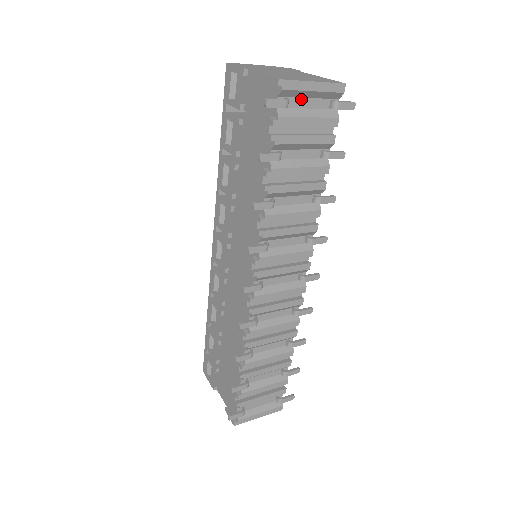
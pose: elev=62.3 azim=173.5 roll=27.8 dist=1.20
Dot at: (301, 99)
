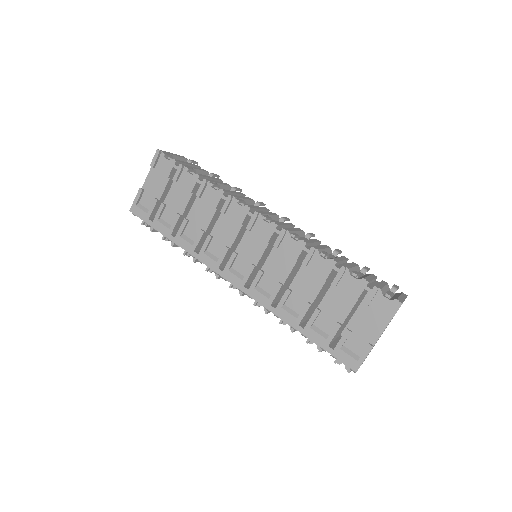
Dot at: occluded
